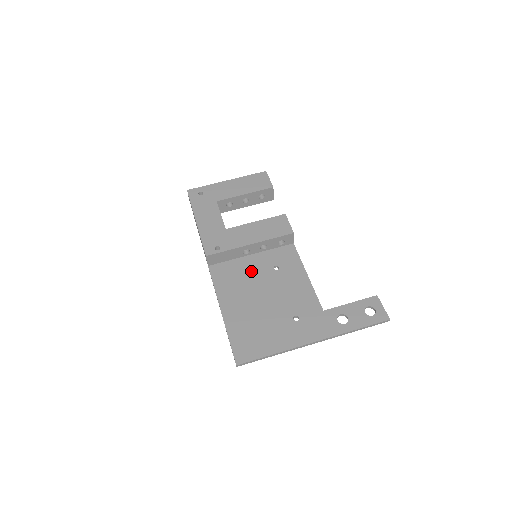
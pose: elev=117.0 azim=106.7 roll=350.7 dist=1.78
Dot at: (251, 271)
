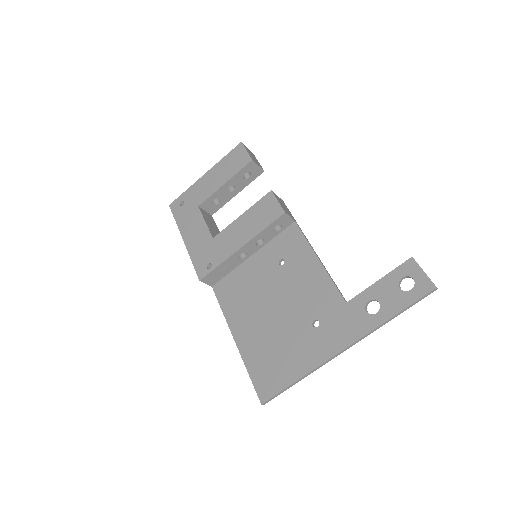
Dot at: (255, 277)
